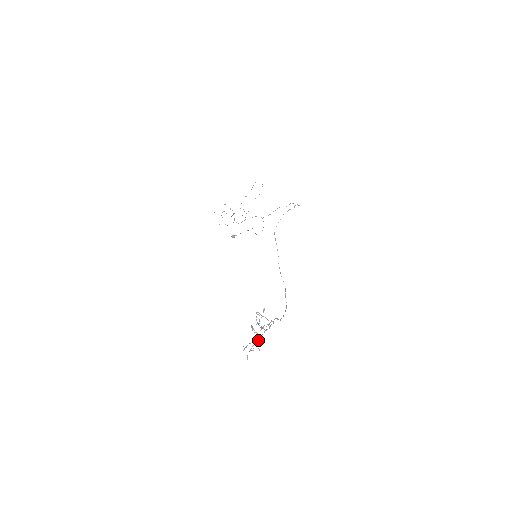
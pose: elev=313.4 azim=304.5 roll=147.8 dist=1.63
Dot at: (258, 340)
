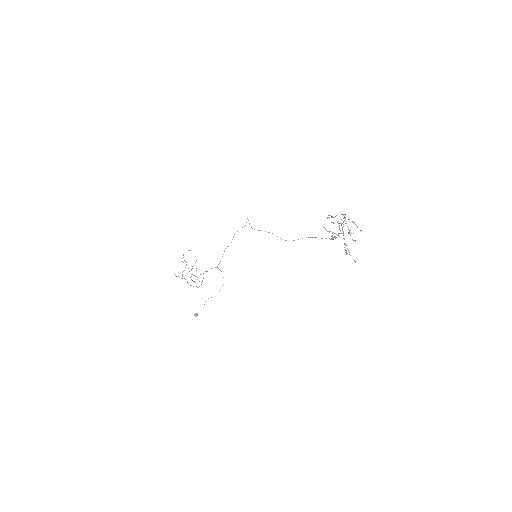
Dot at: (353, 222)
